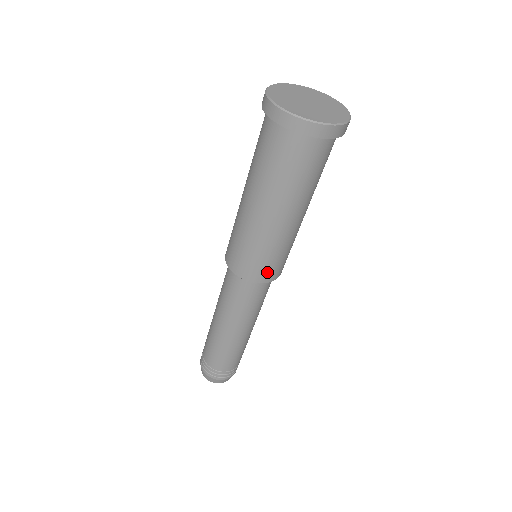
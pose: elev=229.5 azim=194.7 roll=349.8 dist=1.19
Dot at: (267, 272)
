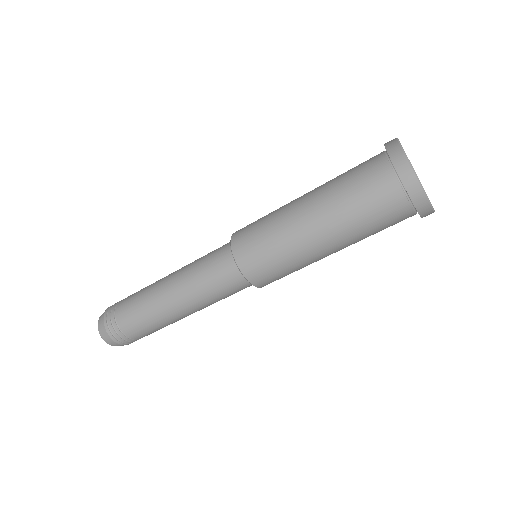
Dot at: occluded
